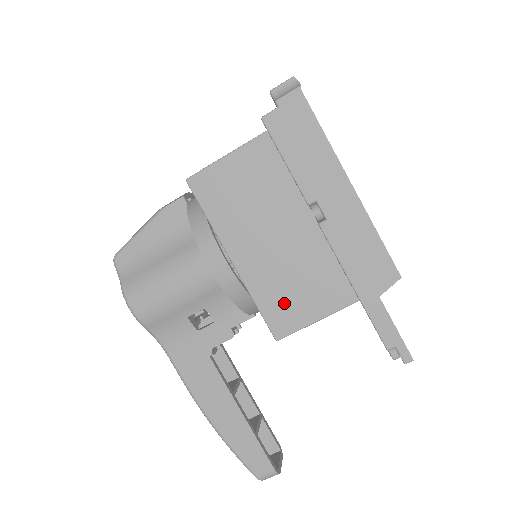
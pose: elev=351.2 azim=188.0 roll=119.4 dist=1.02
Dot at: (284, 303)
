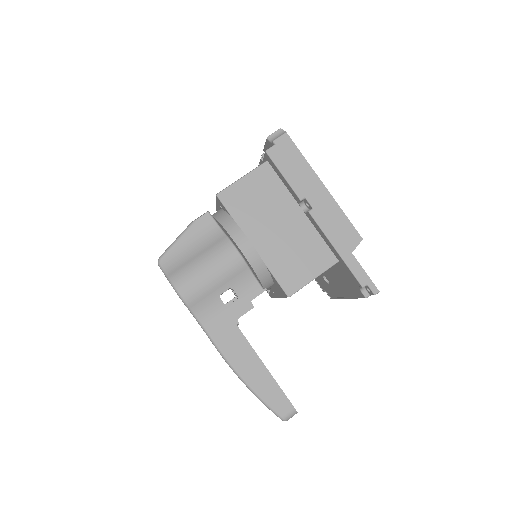
Dot at: (291, 270)
